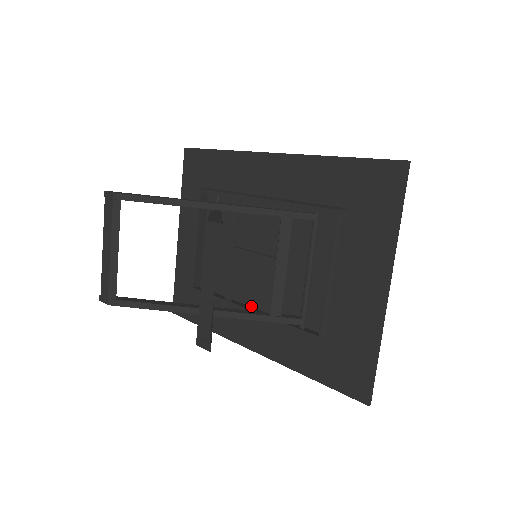
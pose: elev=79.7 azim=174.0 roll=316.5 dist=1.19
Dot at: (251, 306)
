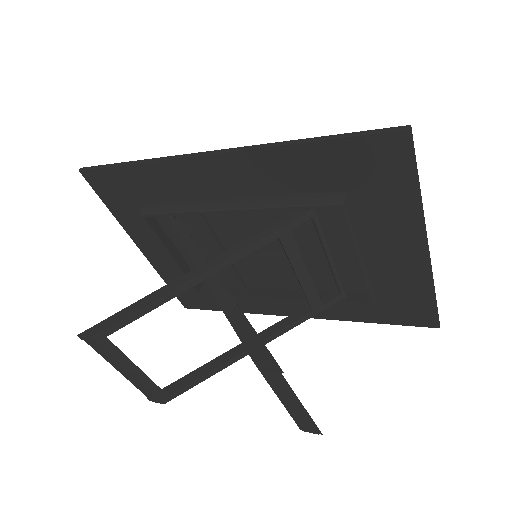
Dot at: (273, 289)
